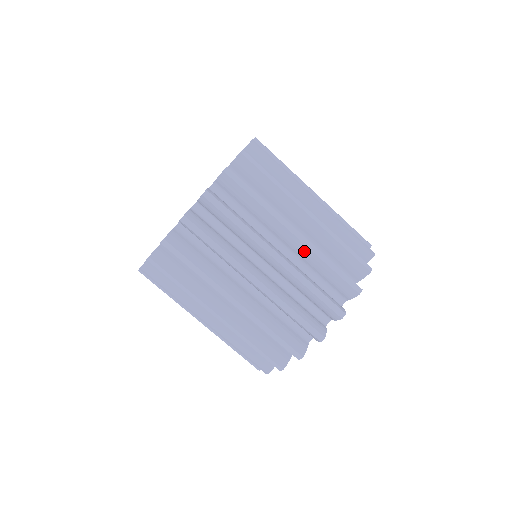
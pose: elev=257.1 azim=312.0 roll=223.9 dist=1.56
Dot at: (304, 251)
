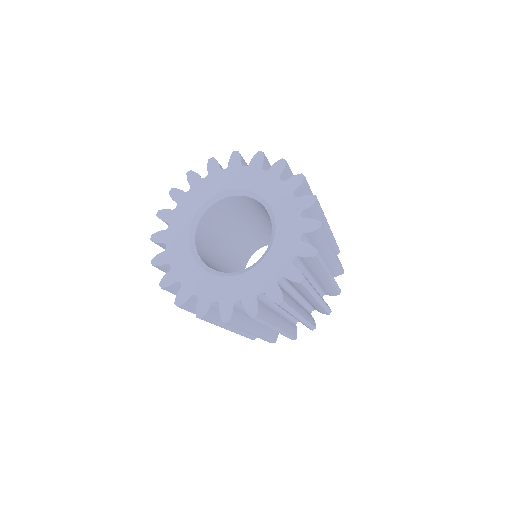
Dot at: (327, 283)
